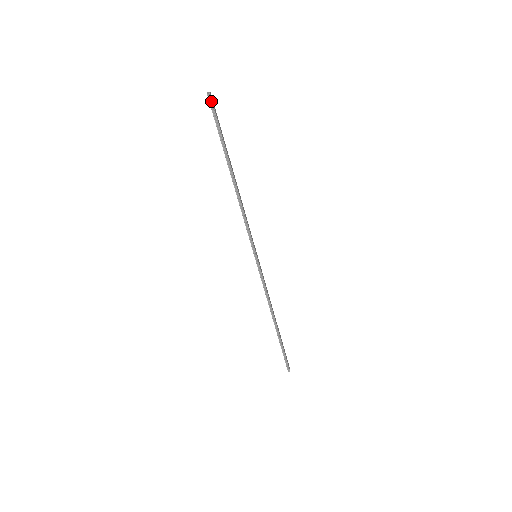
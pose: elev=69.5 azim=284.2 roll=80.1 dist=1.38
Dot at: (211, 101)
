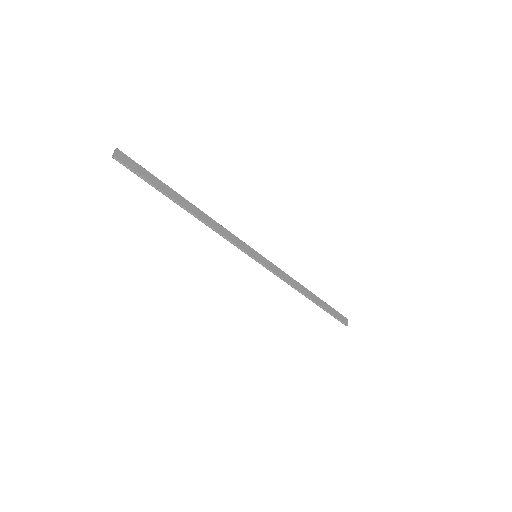
Dot at: (119, 161)
